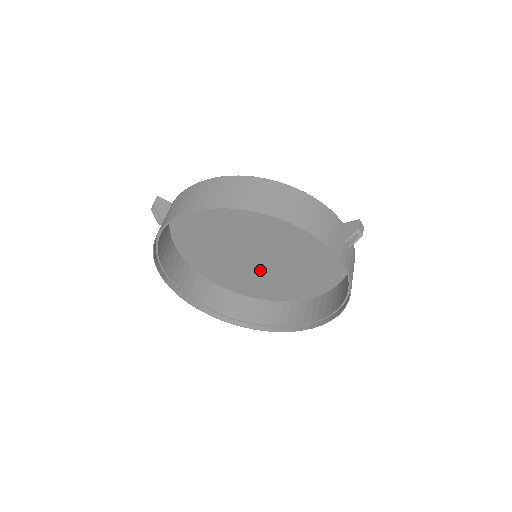
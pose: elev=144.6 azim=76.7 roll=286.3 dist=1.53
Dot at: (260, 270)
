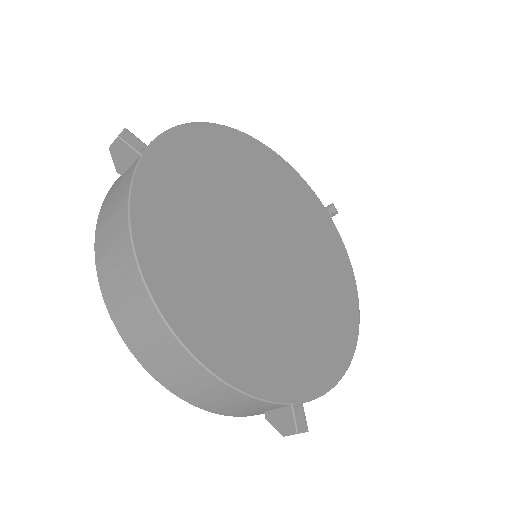
Dot at: (292, 234)
